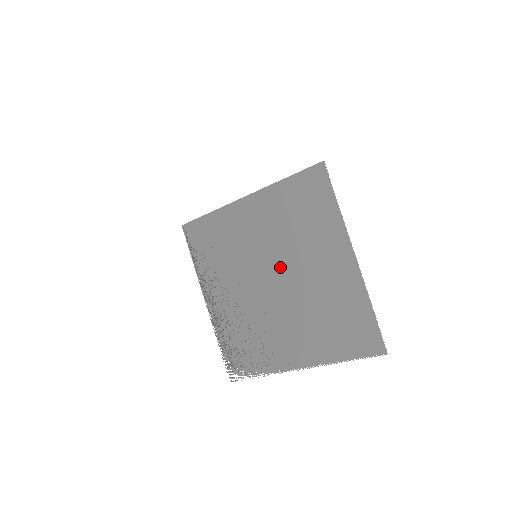
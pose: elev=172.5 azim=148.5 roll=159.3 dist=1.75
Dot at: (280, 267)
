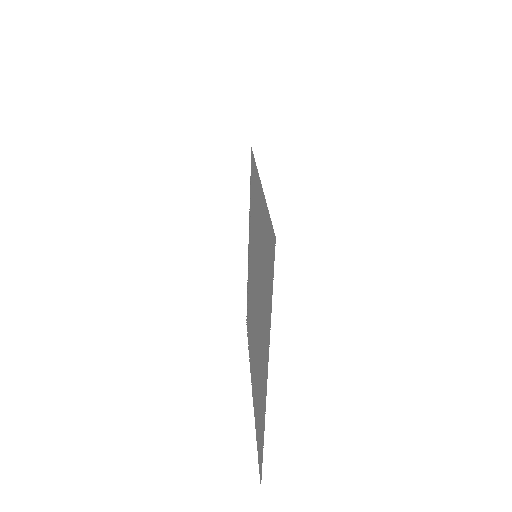
Dot at: (257, 294)
